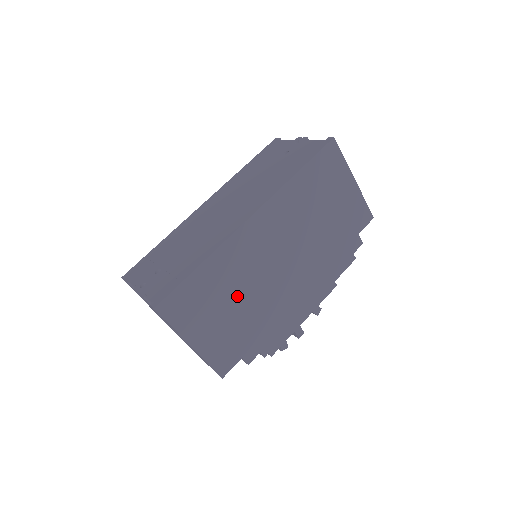
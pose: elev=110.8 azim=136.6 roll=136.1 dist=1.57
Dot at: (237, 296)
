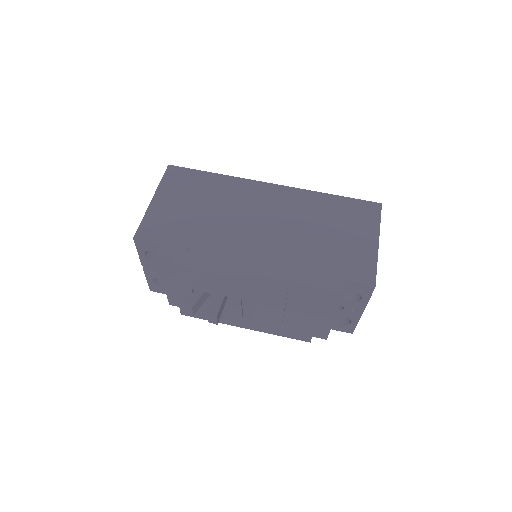
Dot at: (210, 209)
